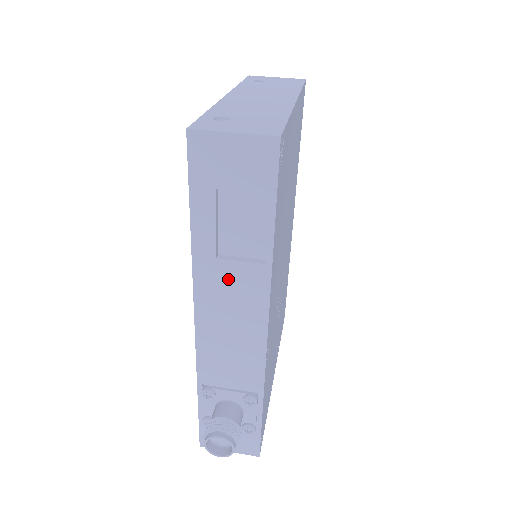
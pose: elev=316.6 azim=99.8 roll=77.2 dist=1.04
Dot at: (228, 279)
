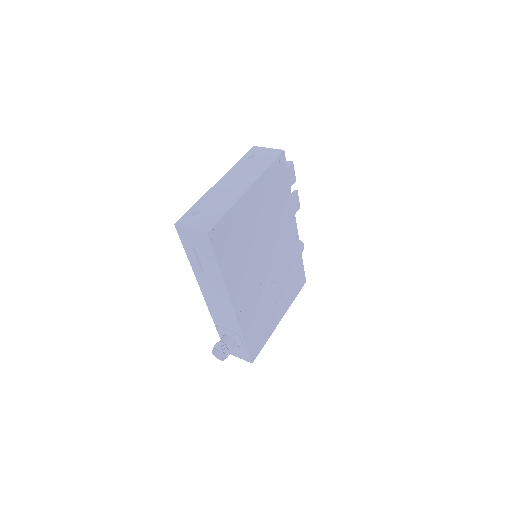
Dot at: (209, 282)
